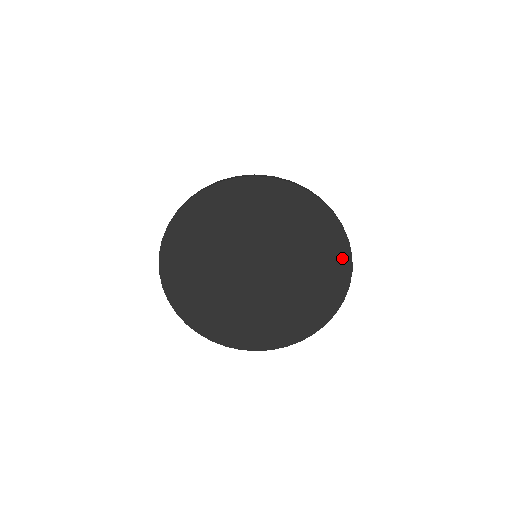
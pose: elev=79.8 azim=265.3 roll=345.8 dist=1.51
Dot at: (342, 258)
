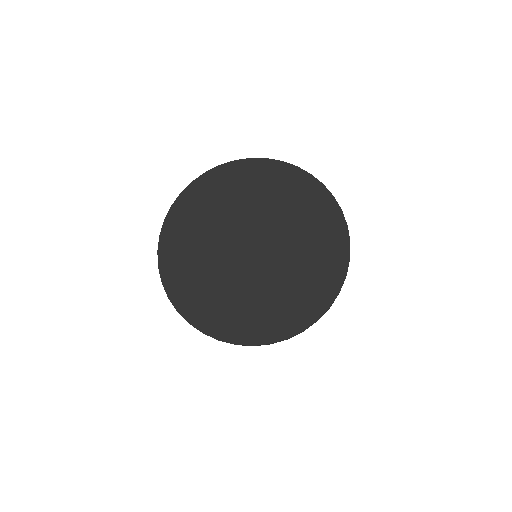
Dot at: (311, 312)
